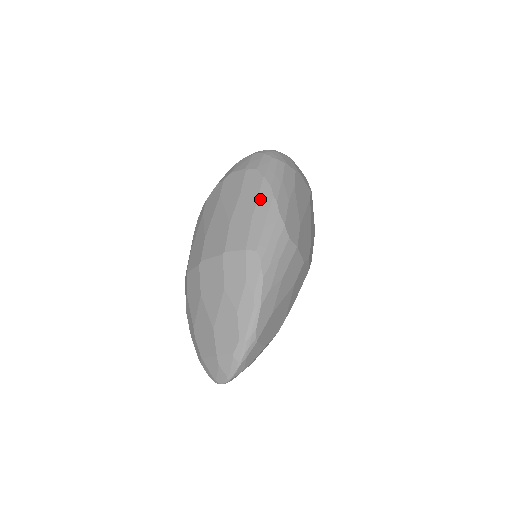
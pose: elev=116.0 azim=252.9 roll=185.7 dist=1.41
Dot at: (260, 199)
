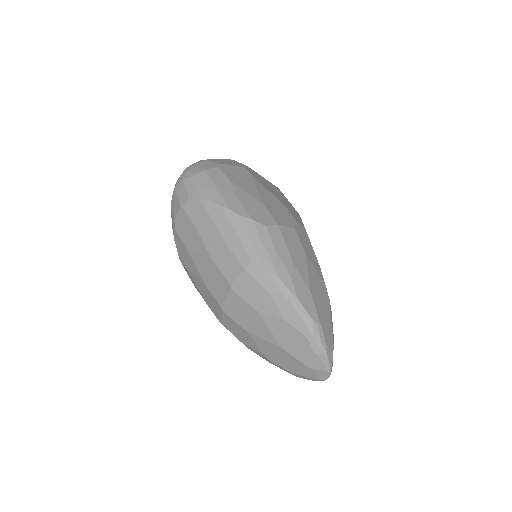
Dot at: (215, 220)
